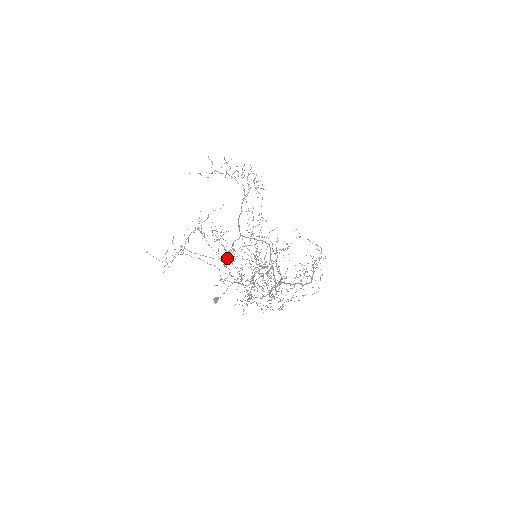
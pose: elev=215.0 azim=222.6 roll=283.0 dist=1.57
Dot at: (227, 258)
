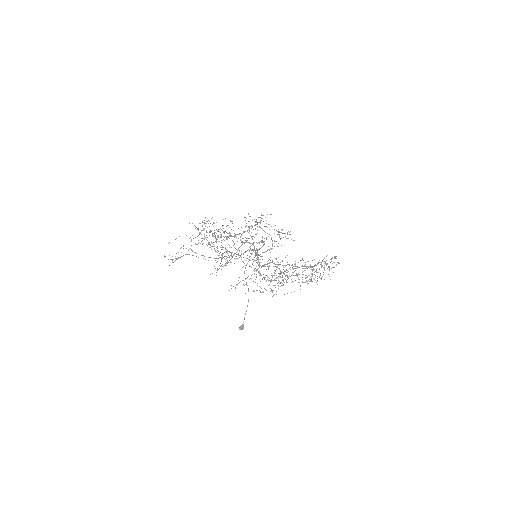
Dot at: (228, 257)
